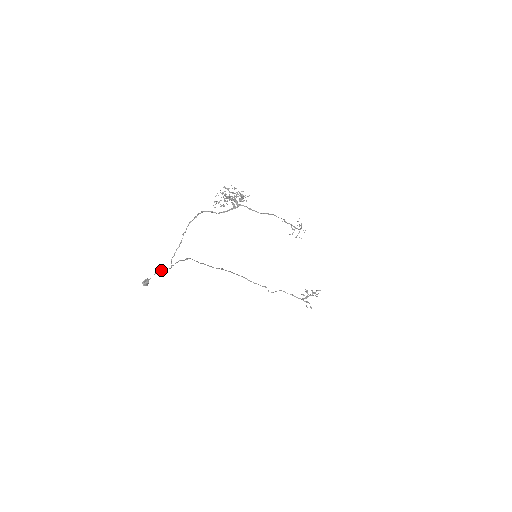
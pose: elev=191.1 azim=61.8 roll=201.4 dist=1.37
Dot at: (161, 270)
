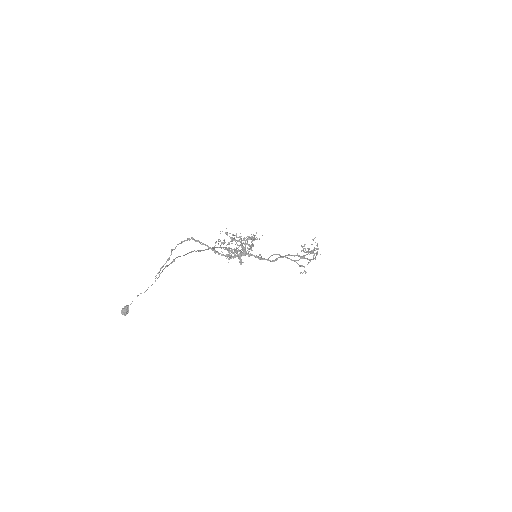
Dot at: occluded
